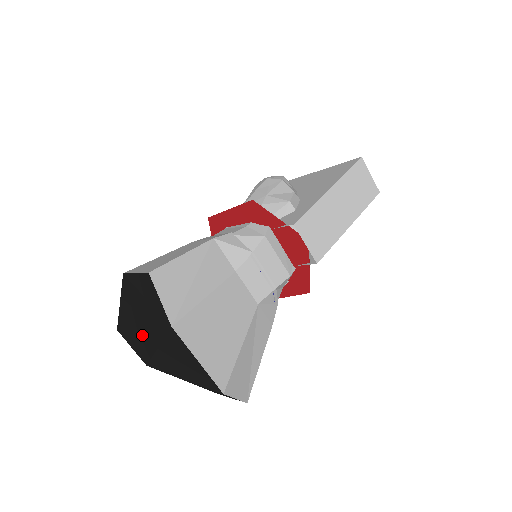
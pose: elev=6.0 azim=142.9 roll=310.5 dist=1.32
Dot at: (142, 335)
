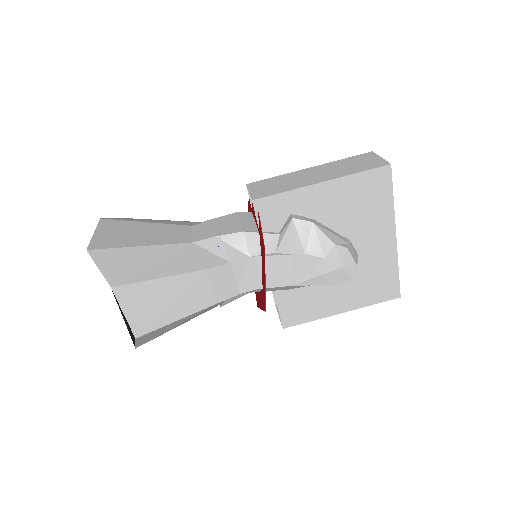
Dot at: occluded
